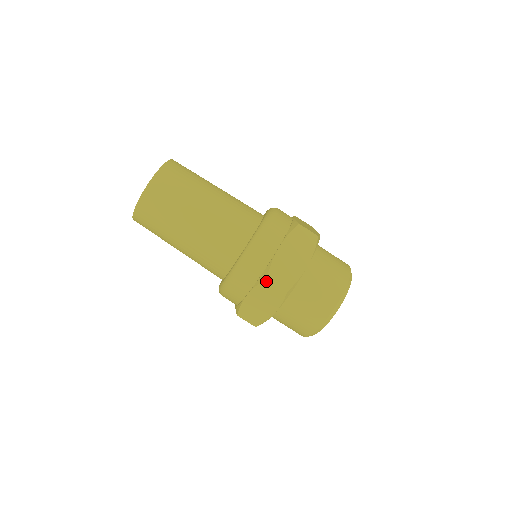
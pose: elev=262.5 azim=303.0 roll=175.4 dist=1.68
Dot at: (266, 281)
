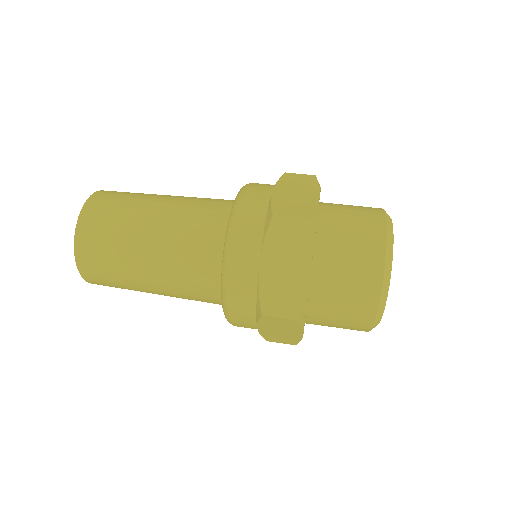
Dot at: (286, 174)
